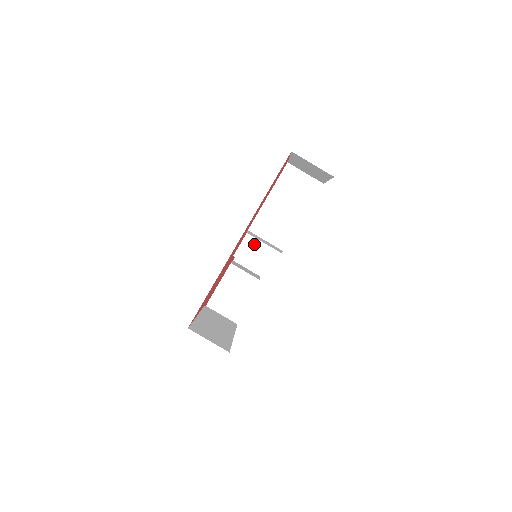
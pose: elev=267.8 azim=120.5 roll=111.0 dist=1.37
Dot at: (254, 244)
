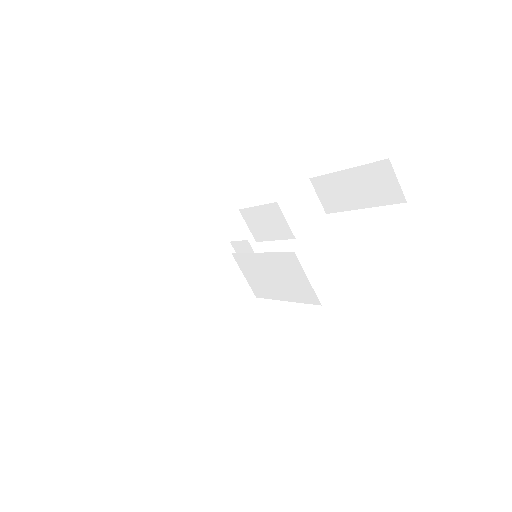
Dot at: occluded
